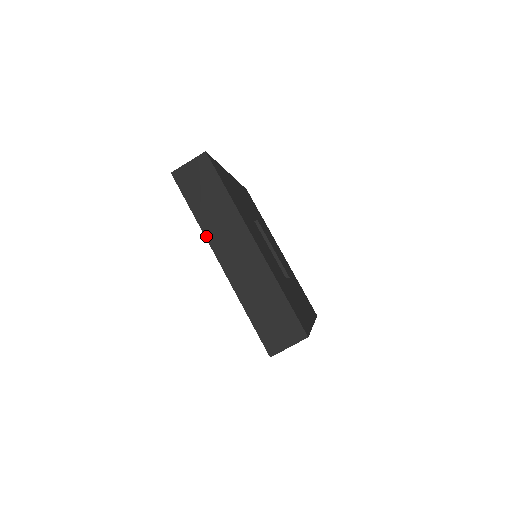
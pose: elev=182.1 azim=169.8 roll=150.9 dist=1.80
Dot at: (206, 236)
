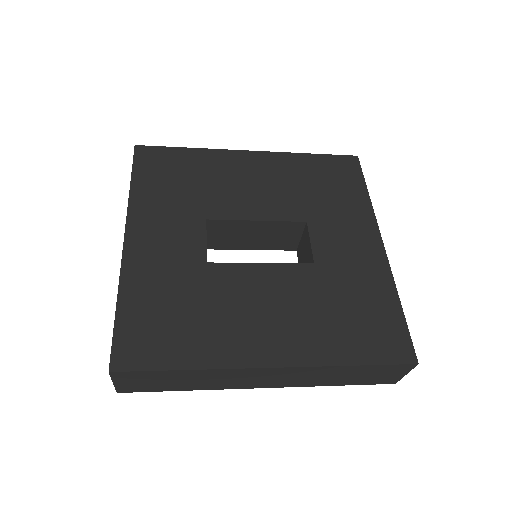
Dot at: (223, 389)
